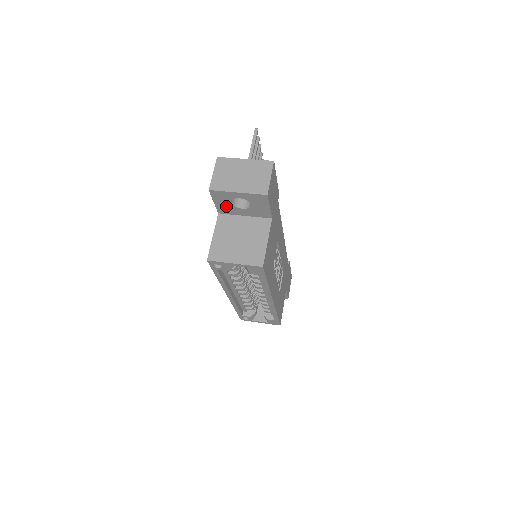
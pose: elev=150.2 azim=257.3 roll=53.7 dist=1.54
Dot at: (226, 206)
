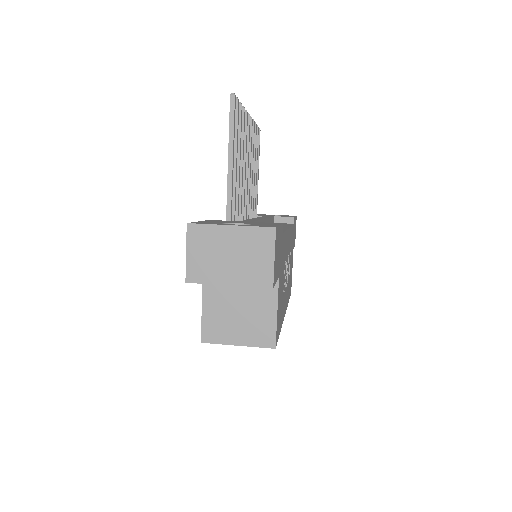
Dot at: occluded
